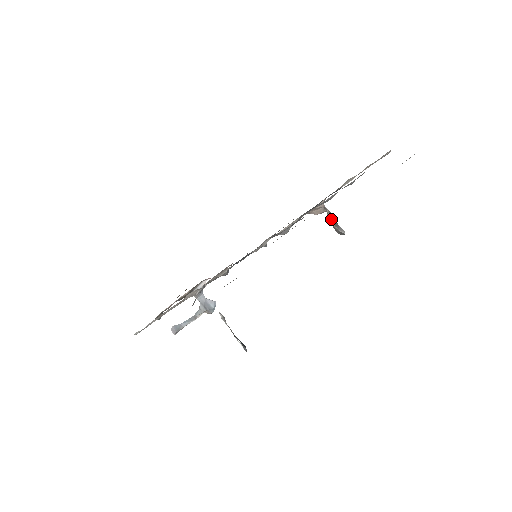
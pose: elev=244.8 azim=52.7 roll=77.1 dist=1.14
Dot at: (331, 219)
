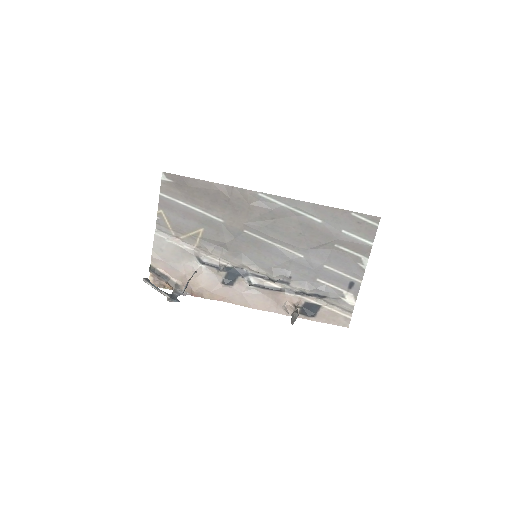
Dot at: occluded
